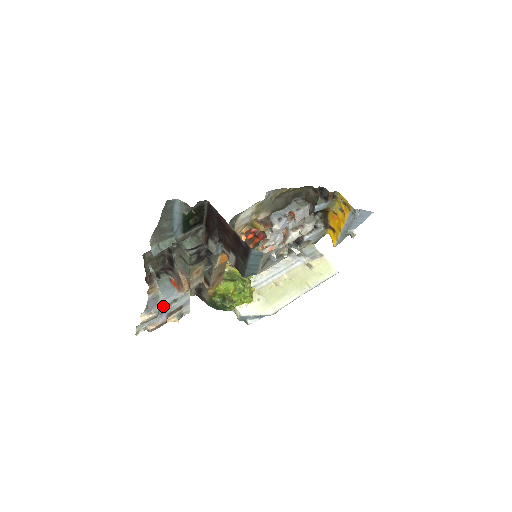
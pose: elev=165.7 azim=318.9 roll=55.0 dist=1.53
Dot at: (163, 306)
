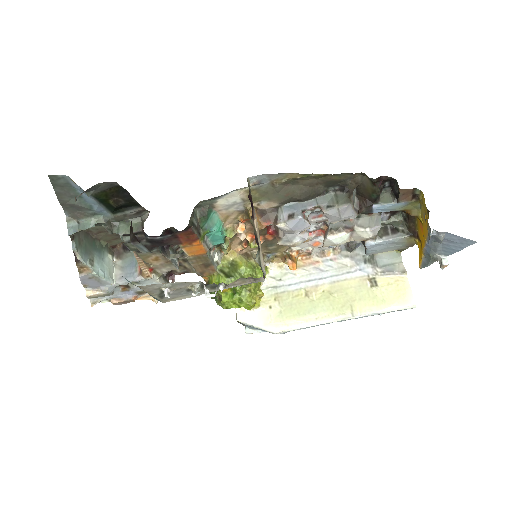
Dot at: occluded
